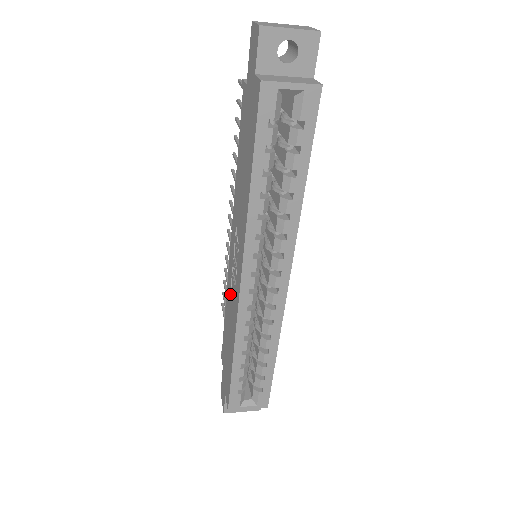
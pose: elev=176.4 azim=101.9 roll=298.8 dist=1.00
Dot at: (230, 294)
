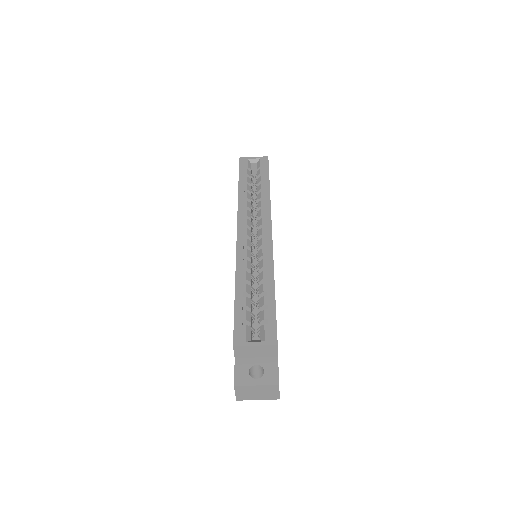
Dot at: occluded
